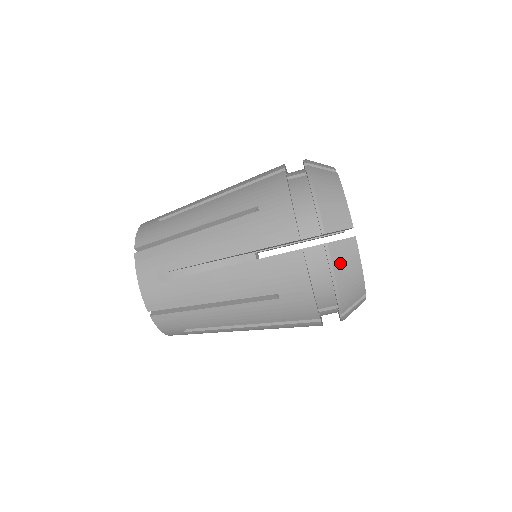
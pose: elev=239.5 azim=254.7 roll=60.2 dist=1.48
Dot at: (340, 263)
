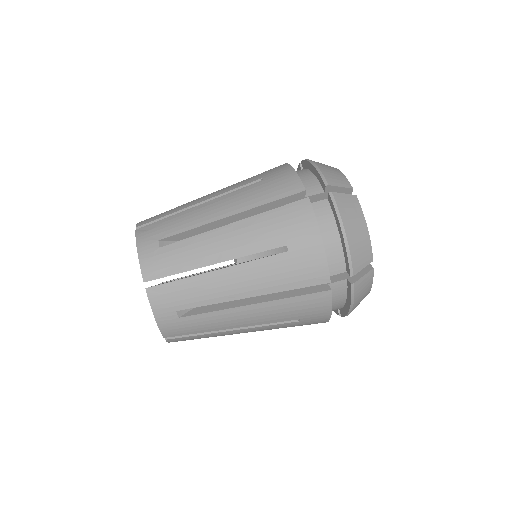
Dot at: (346, 212)
